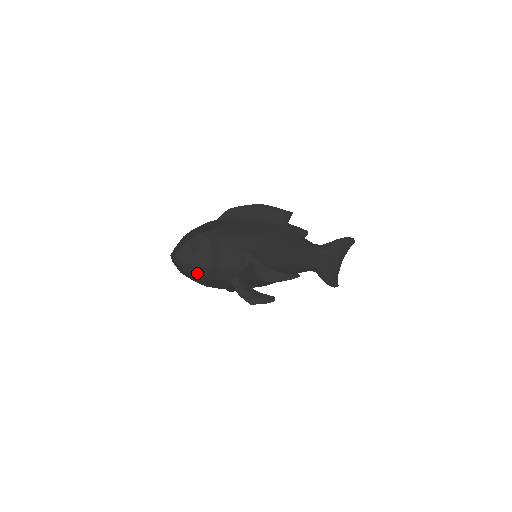
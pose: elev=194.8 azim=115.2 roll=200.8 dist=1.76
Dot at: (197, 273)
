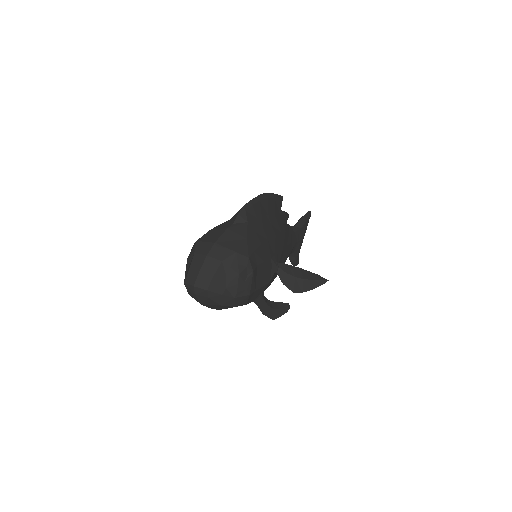
Dot at: (232, 303)
